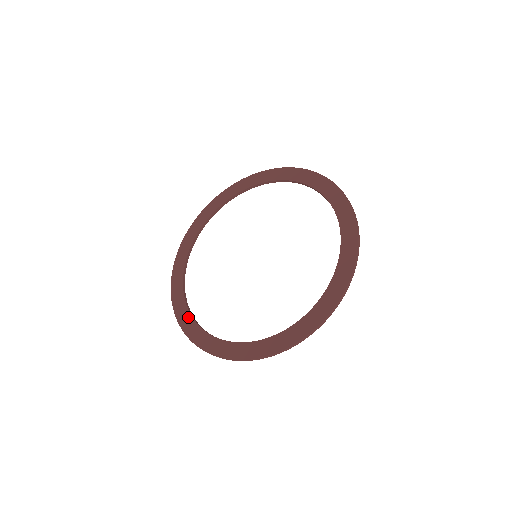
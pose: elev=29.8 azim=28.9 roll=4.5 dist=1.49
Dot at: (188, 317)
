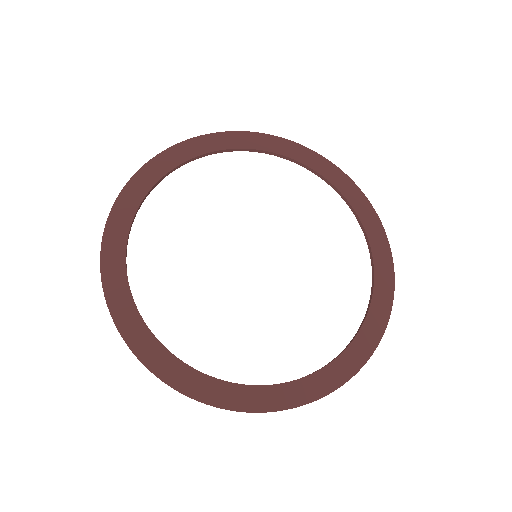
Dot at: (130, 212)
